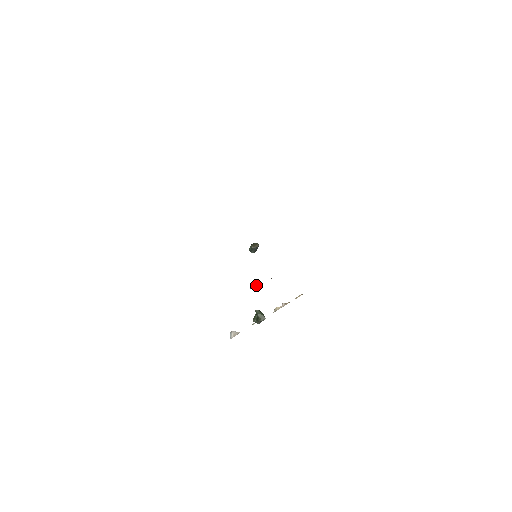
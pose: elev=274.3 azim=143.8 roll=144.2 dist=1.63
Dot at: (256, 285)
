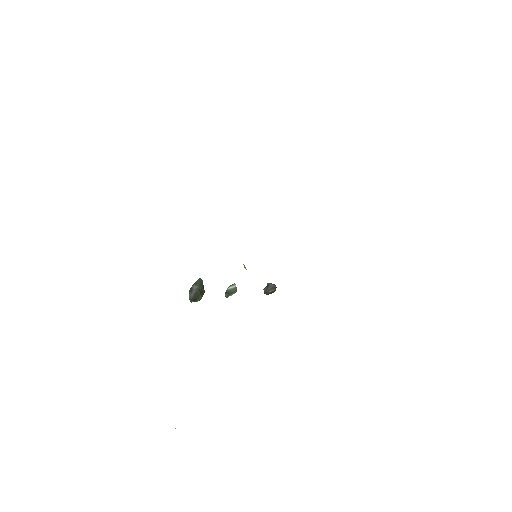
Dot at: (231, 286)
